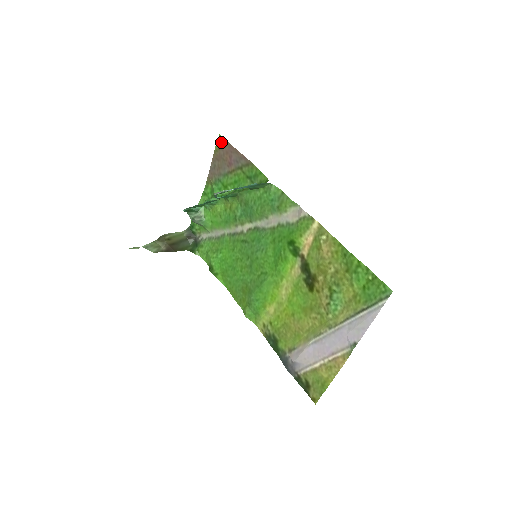
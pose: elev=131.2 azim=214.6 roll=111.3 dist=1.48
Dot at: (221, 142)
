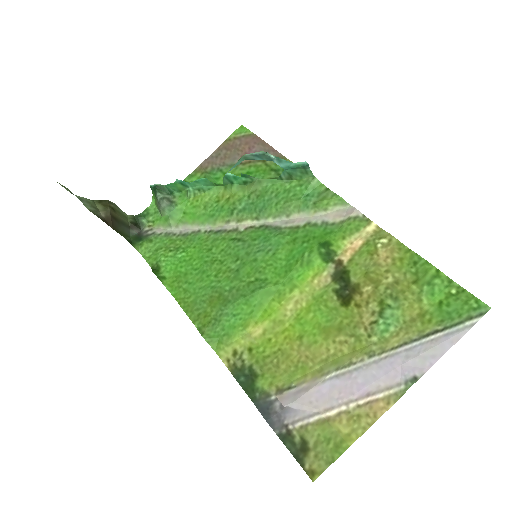
Dot at: (242, 132)
